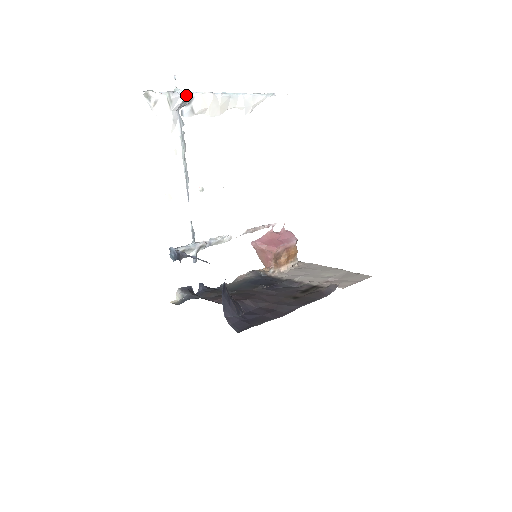
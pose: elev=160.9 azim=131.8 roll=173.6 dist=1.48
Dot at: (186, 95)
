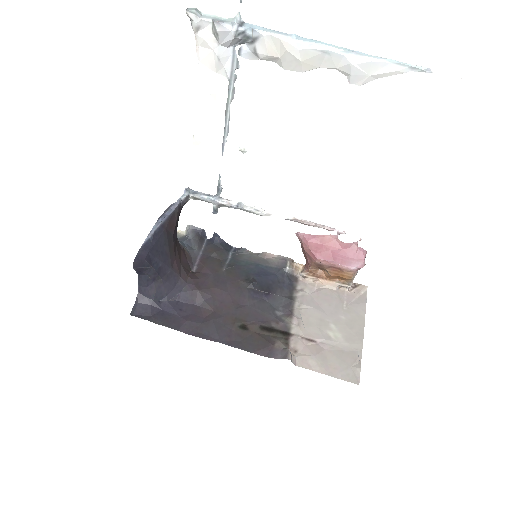
Dot at: (245, 31)
